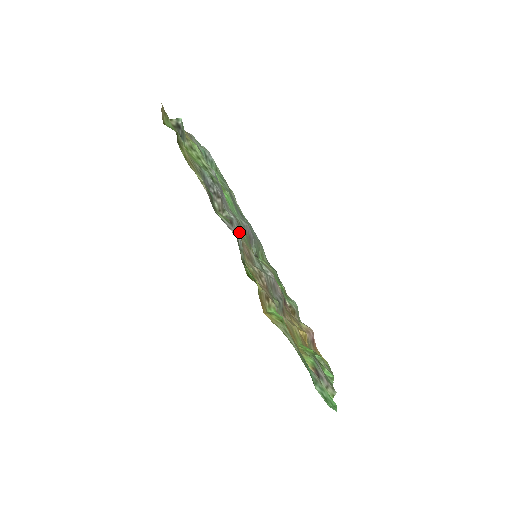
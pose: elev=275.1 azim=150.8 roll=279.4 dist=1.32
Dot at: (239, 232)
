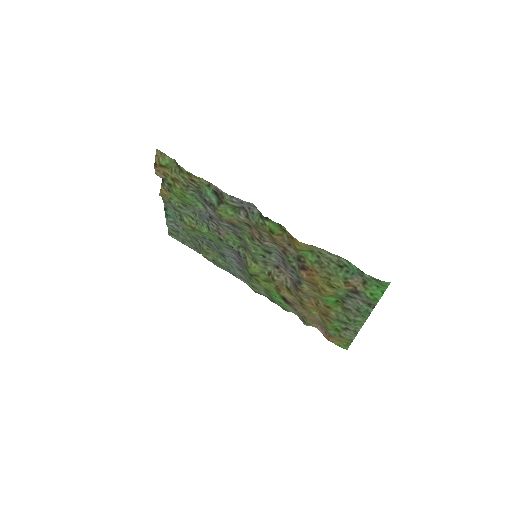
Dot at: (240, 231)
